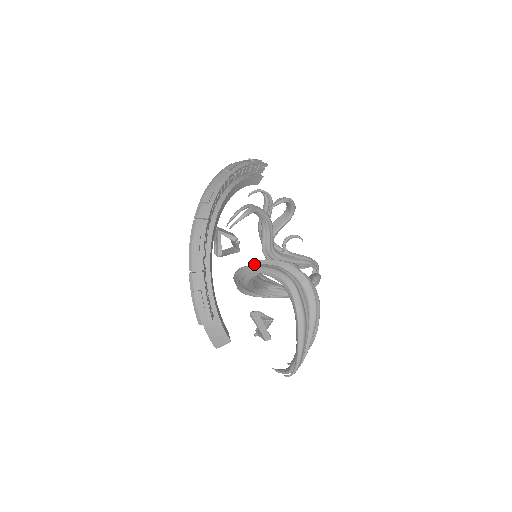
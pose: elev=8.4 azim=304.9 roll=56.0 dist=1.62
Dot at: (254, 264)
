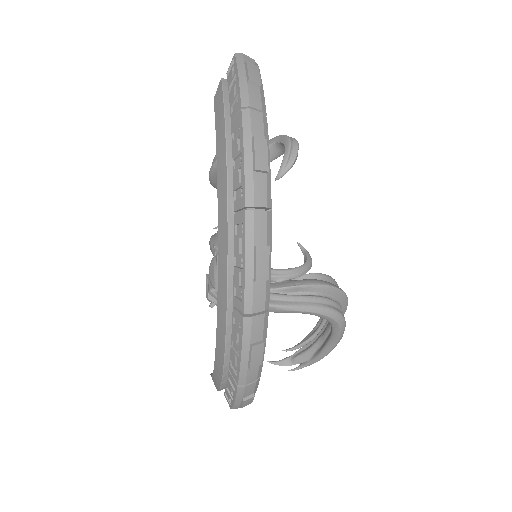
Dot at: (285, 298)
